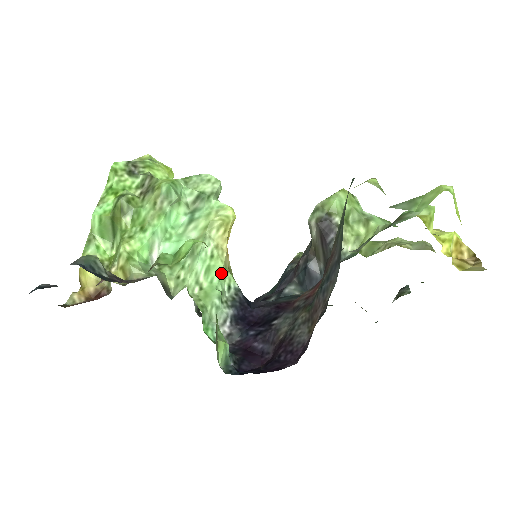
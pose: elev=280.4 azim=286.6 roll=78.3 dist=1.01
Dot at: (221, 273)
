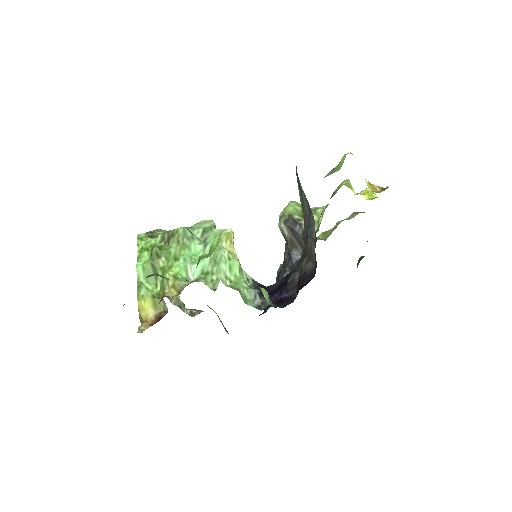
Dot at: (239, 269)
